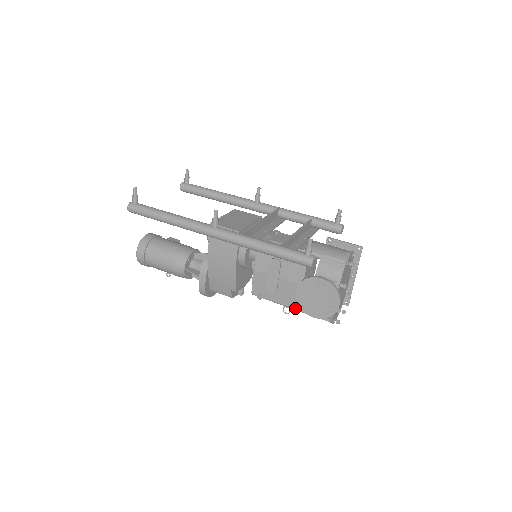
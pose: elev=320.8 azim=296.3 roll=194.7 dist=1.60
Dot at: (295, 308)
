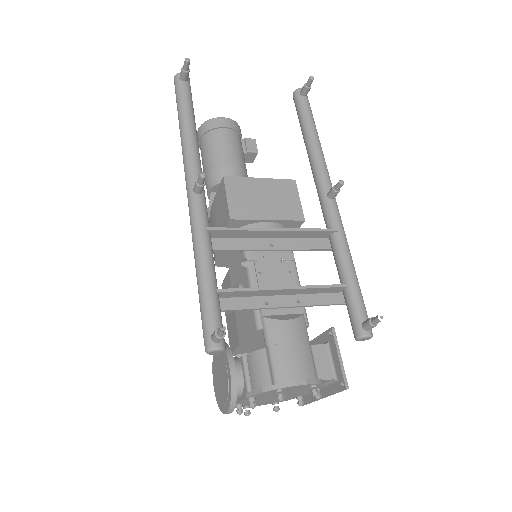
Dot at: occluded
